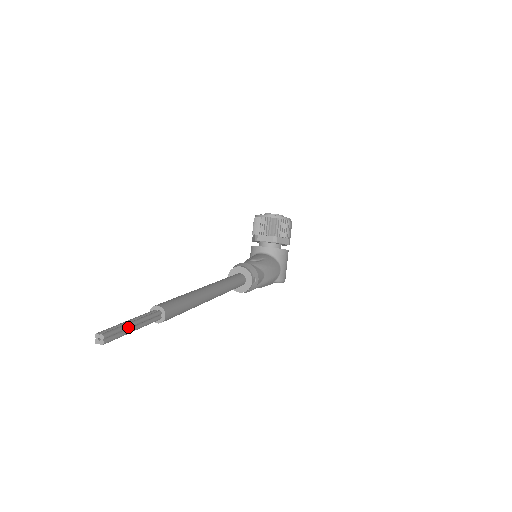
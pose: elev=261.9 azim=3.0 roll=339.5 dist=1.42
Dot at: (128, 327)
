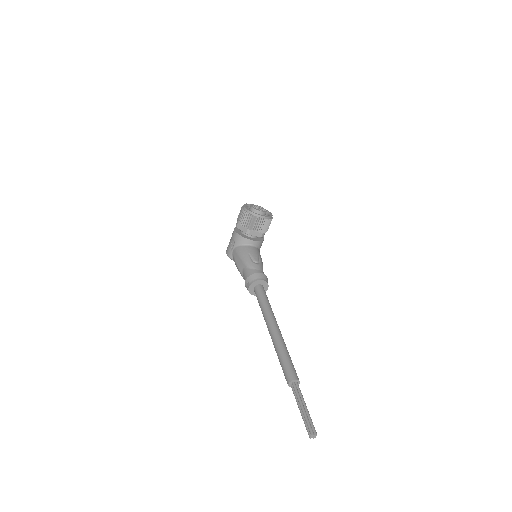
Dot at: (309, 414)
